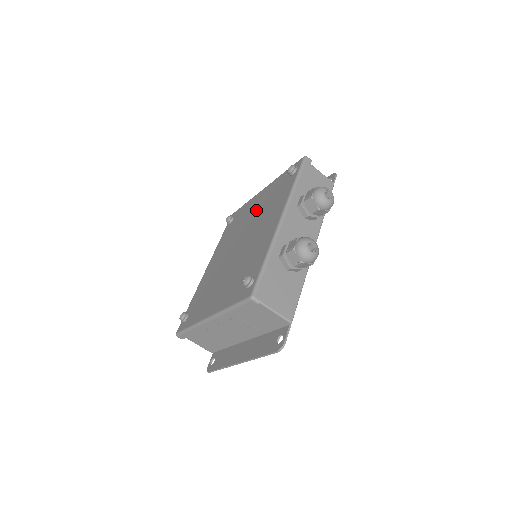
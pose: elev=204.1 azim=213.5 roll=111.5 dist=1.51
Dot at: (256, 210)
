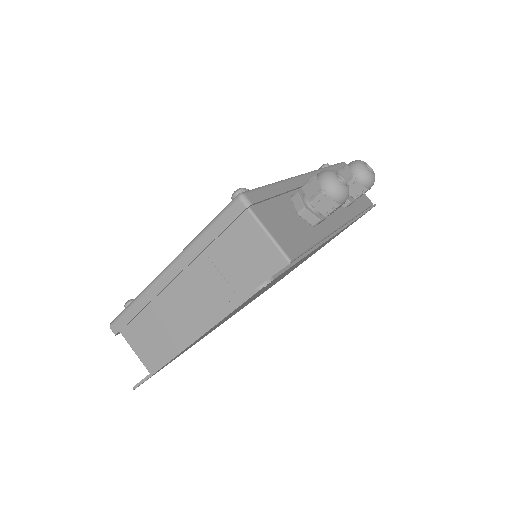
Dot at: occluded
